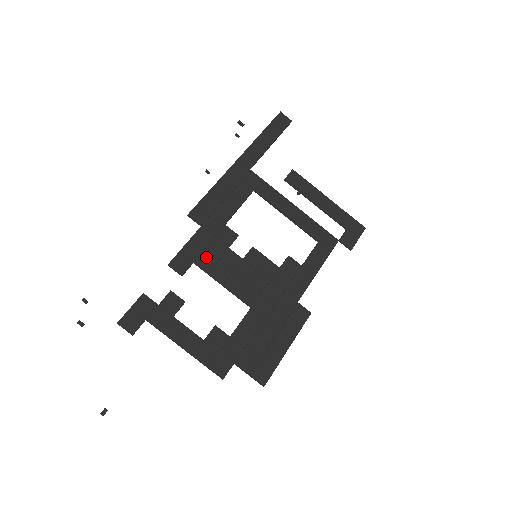
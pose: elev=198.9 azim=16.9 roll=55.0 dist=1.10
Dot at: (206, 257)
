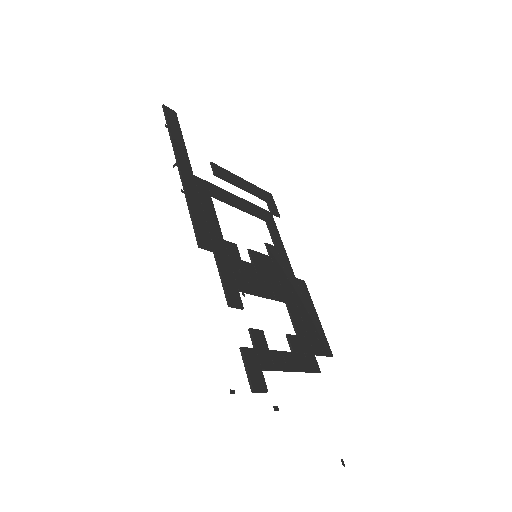
Dot at: (239, 279)
